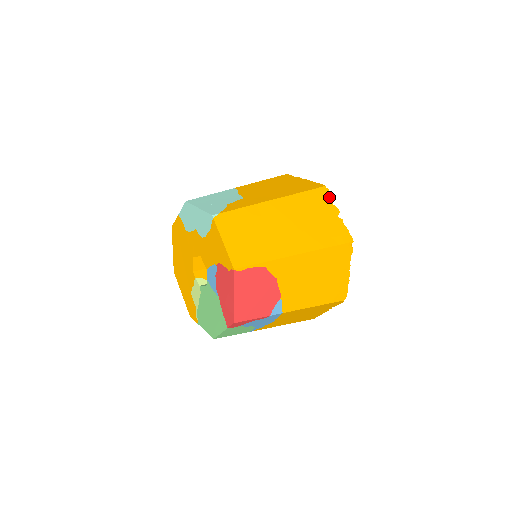
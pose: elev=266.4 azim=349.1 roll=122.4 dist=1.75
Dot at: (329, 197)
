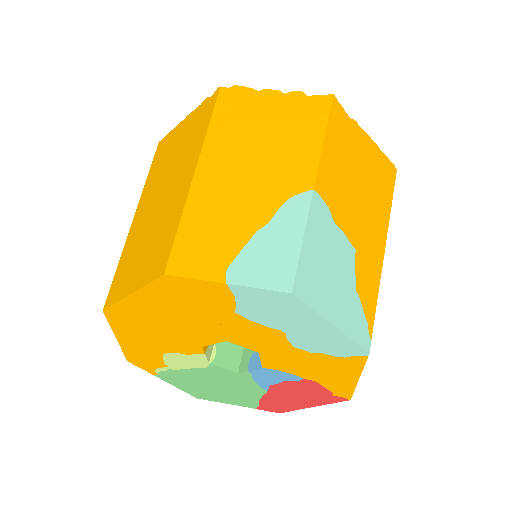
Dot at: occluded
